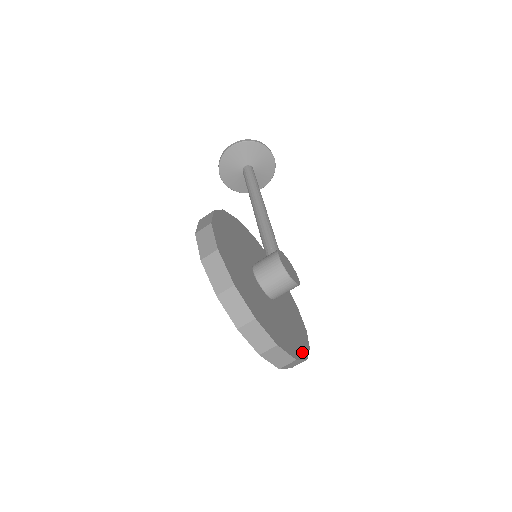
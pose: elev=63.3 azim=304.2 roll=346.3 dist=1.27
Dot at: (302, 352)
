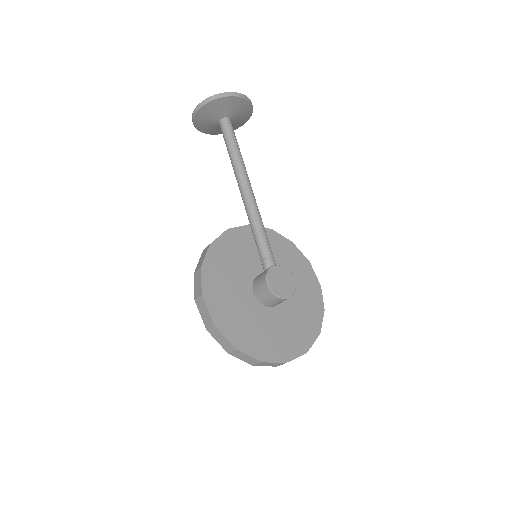
Dot at: (314, 331)
